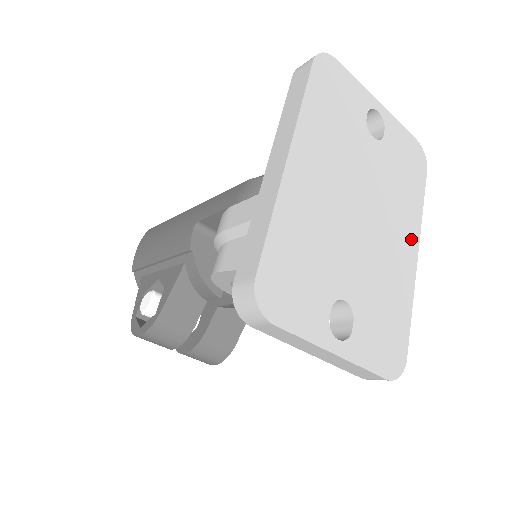
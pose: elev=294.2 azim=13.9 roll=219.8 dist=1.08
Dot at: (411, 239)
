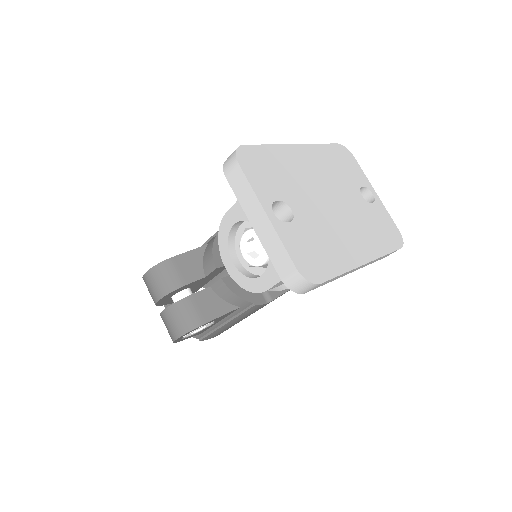
Dot at: (366, 252)
